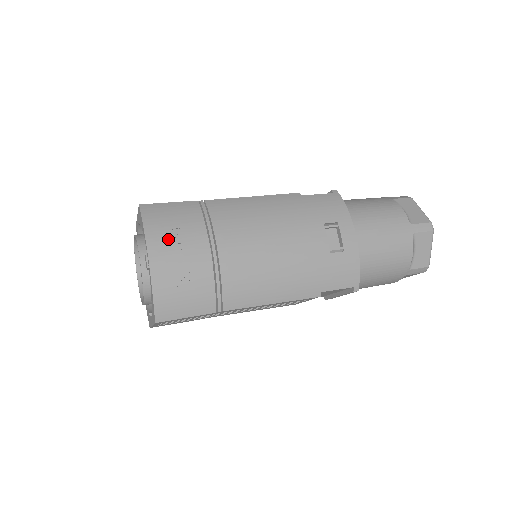
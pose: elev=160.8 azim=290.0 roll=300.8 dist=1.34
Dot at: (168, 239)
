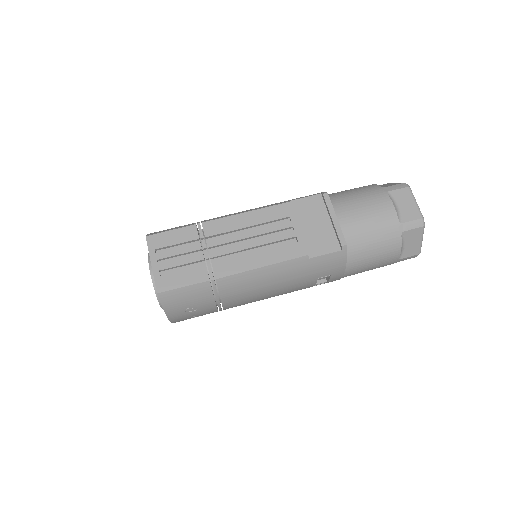
Dot at: (184, 313)
